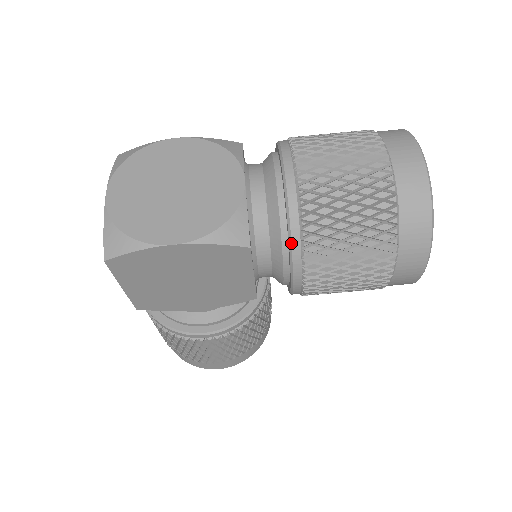
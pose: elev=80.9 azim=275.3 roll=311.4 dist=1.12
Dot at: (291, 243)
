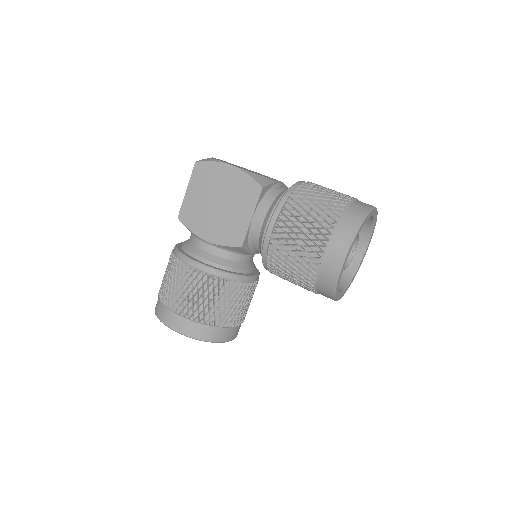
Dot at: (283, 196)
